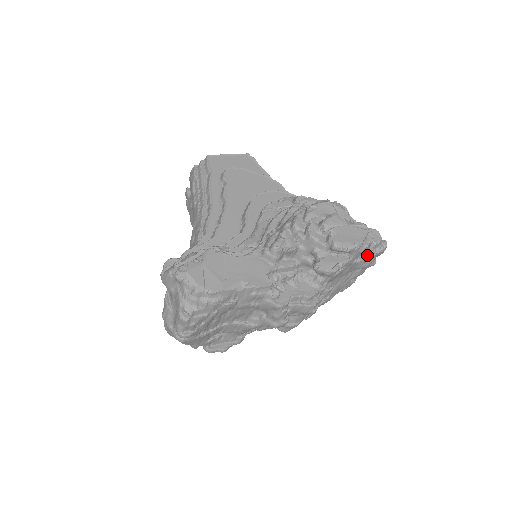
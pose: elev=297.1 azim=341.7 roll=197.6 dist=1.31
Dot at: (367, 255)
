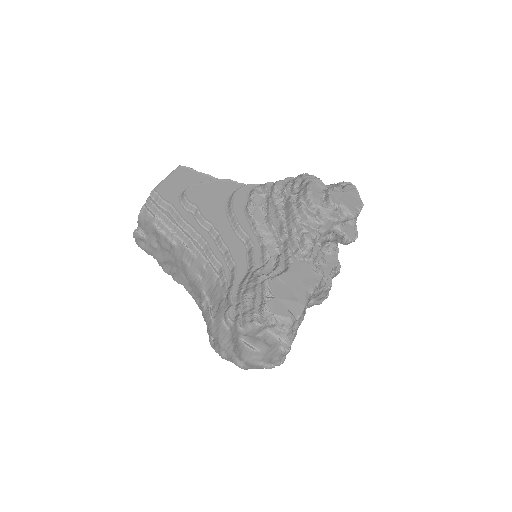
Dot at: occluded
